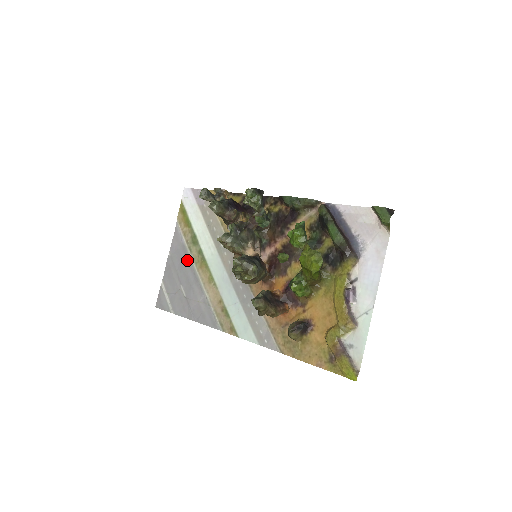
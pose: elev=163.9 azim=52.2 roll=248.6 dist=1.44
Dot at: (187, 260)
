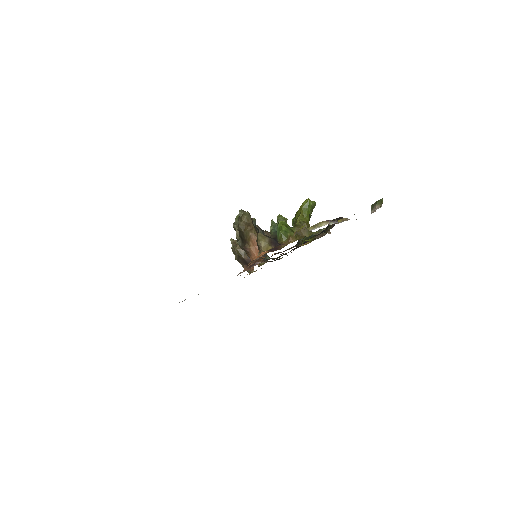
Dot at: occluded
